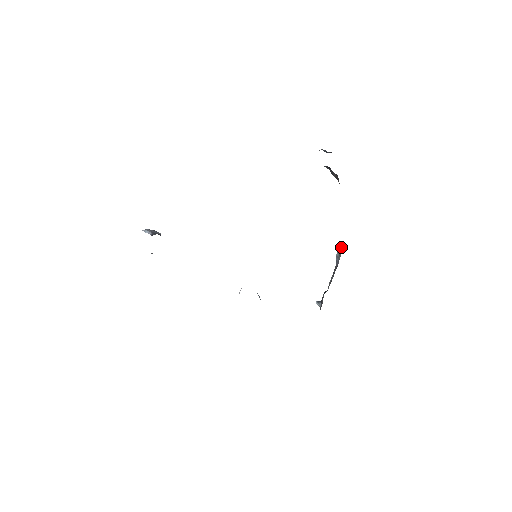
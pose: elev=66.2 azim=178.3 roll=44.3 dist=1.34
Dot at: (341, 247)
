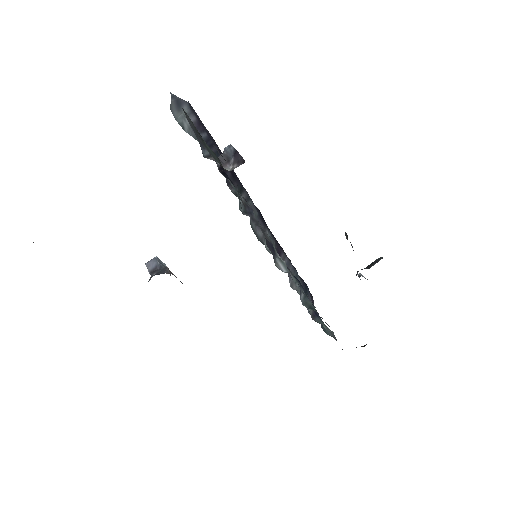
Dot at: (345, 233)
